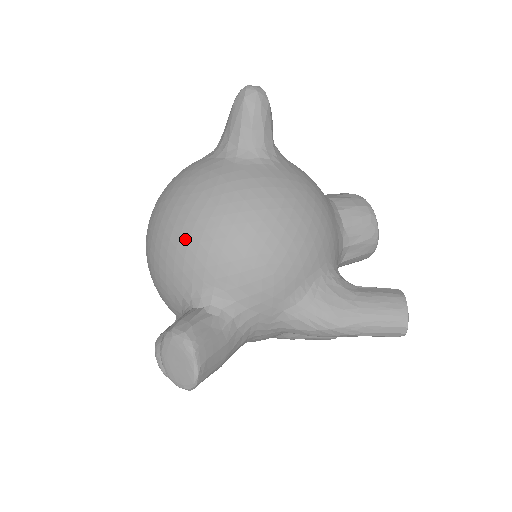
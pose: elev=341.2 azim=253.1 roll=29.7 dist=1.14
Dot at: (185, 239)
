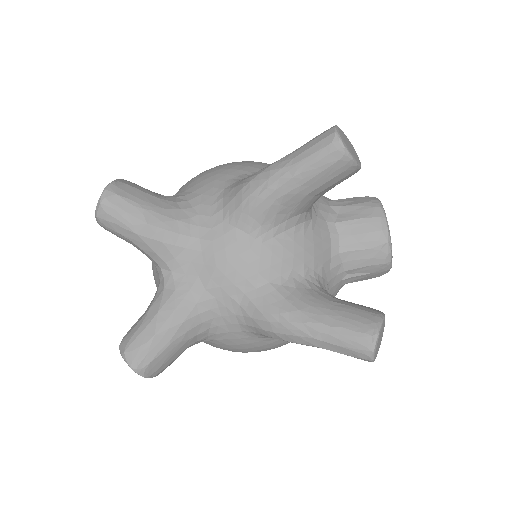
Dot at: occluded
